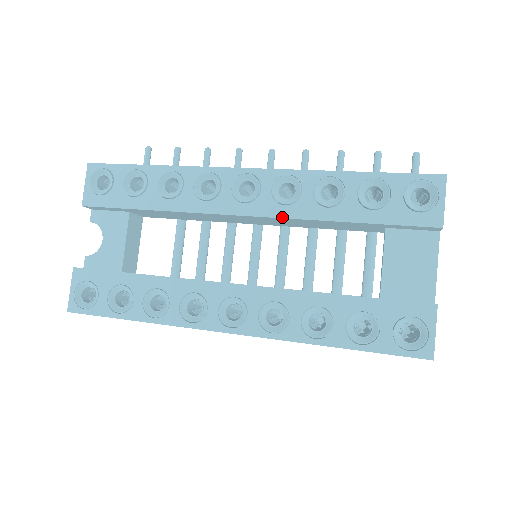
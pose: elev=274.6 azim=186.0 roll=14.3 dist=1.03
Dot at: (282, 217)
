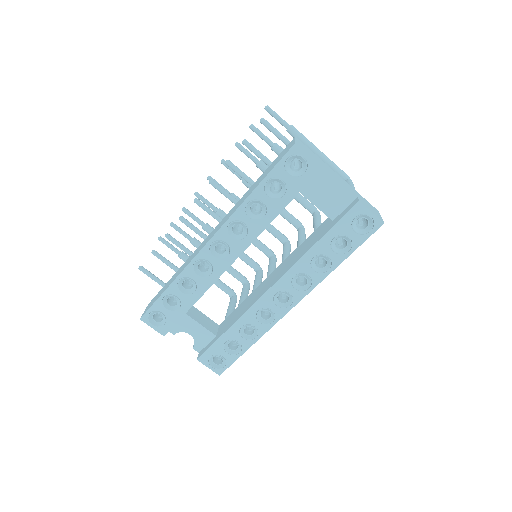
Dot at: occluded
